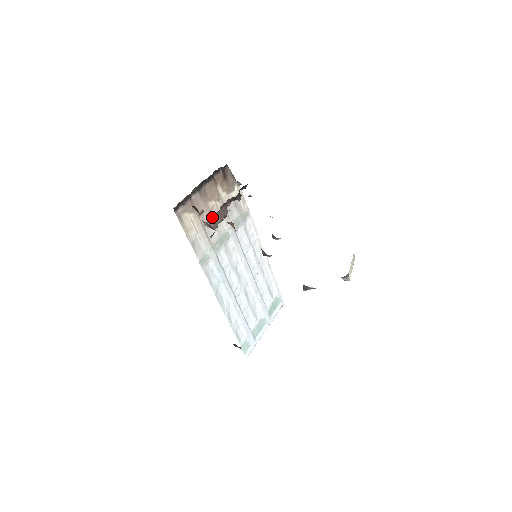
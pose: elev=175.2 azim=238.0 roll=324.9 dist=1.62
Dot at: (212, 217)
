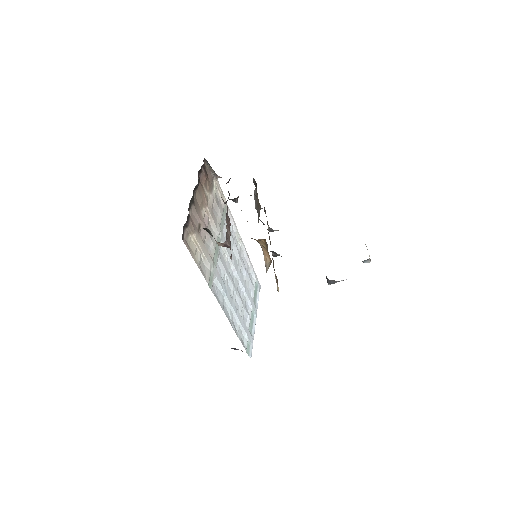
Dot at: (226, 234)
